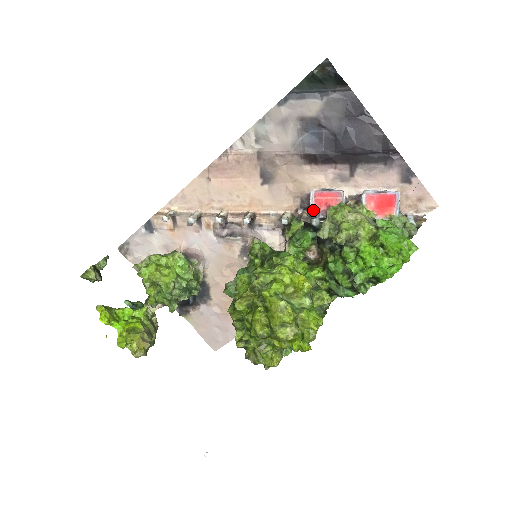
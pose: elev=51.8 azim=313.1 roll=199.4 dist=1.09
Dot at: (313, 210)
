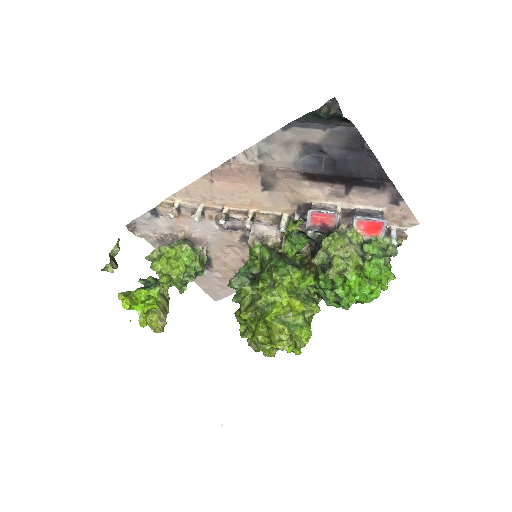
Dot at: (309, 224)
